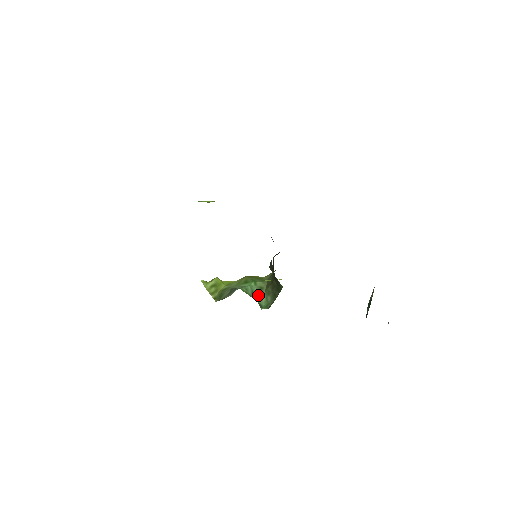
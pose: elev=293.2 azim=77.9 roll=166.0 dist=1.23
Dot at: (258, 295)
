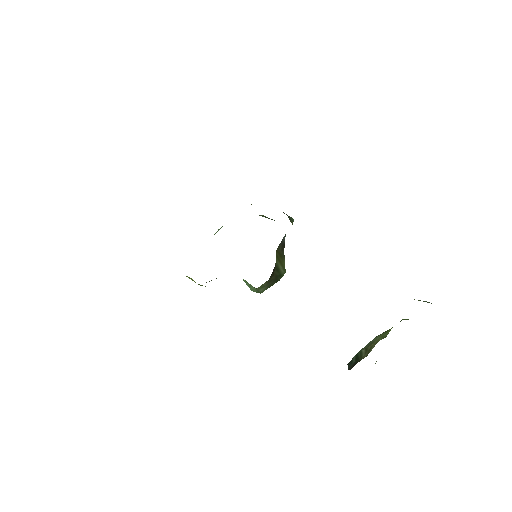
Dot at: (250, 286)
